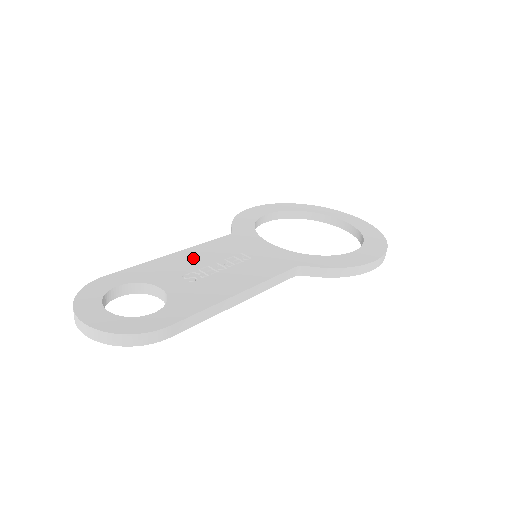
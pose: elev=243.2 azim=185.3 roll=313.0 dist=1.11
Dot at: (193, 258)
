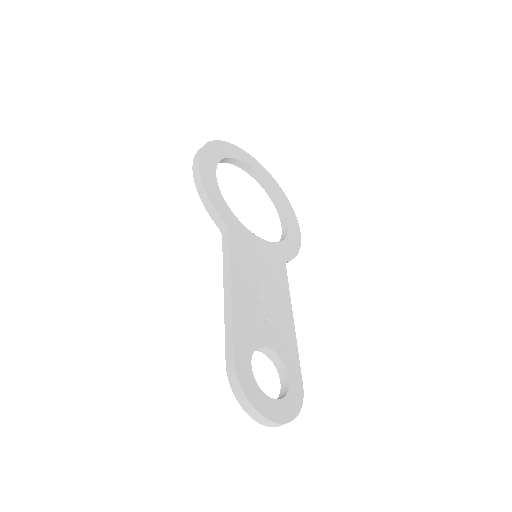
Dot at: (246, 289)
